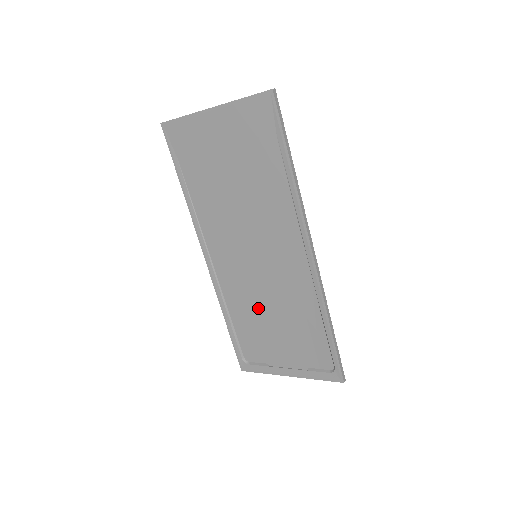
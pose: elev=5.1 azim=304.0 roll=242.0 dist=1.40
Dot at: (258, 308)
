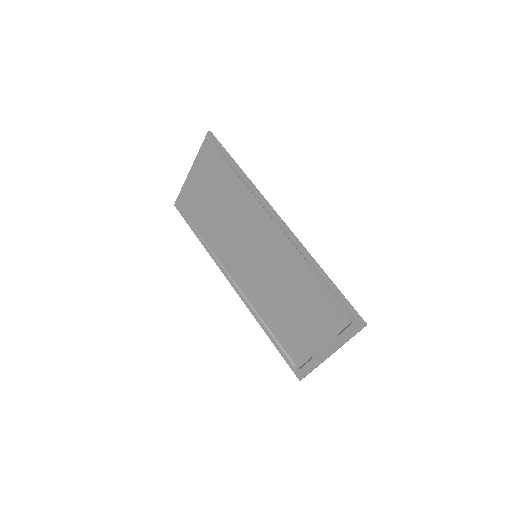
Dot at: (279, 302)
